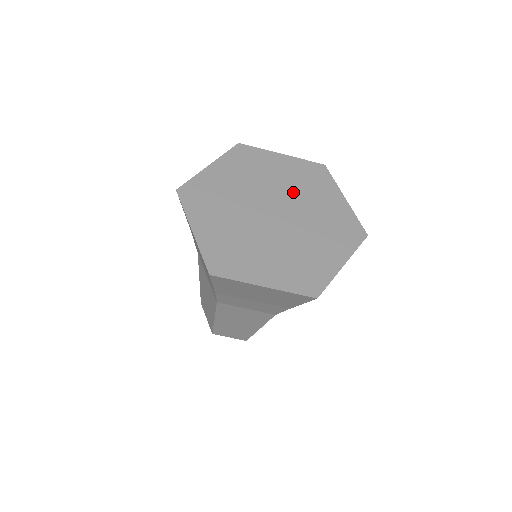
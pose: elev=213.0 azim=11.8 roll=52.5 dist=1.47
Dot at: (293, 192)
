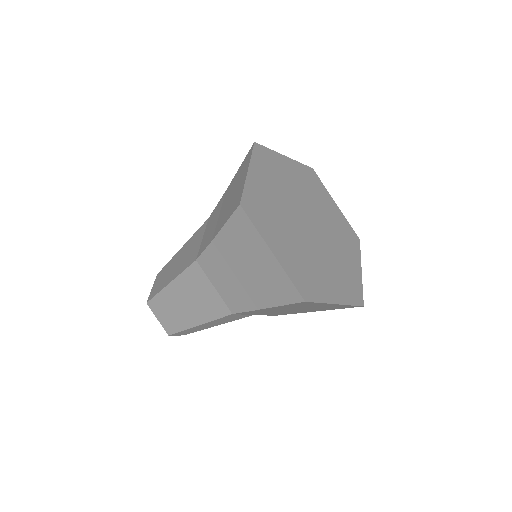
Dot at: (330, 229)
